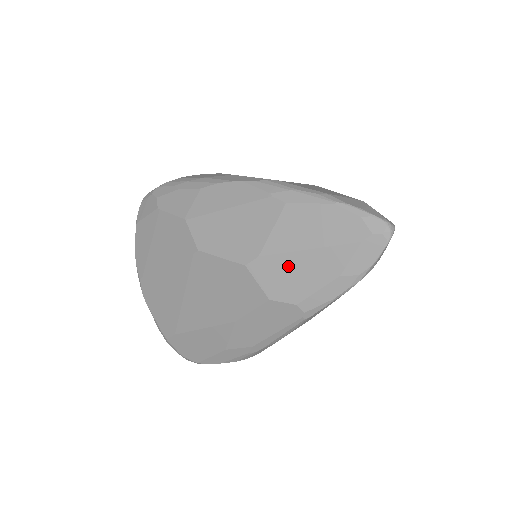
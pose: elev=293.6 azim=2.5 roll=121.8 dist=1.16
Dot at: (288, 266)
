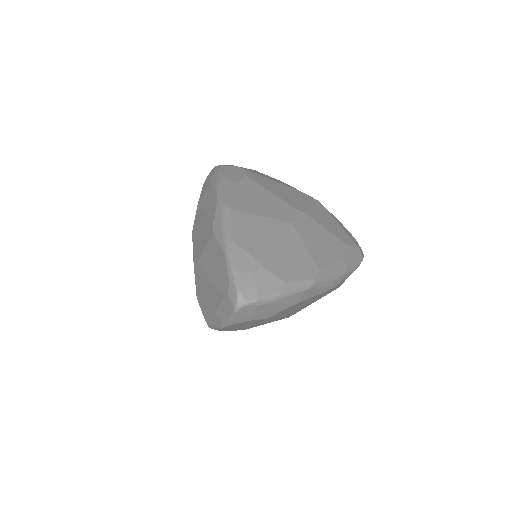
Dot at: (203, 282)
